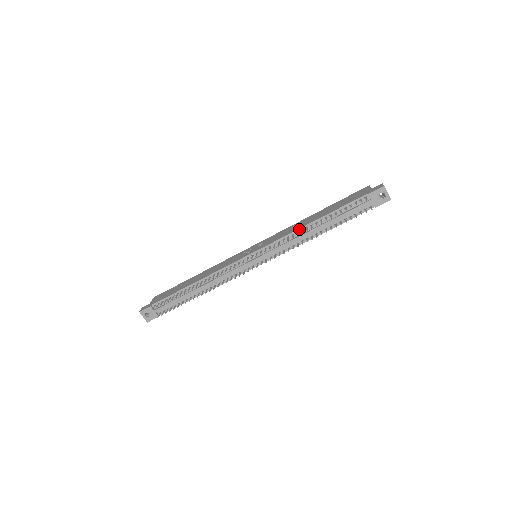
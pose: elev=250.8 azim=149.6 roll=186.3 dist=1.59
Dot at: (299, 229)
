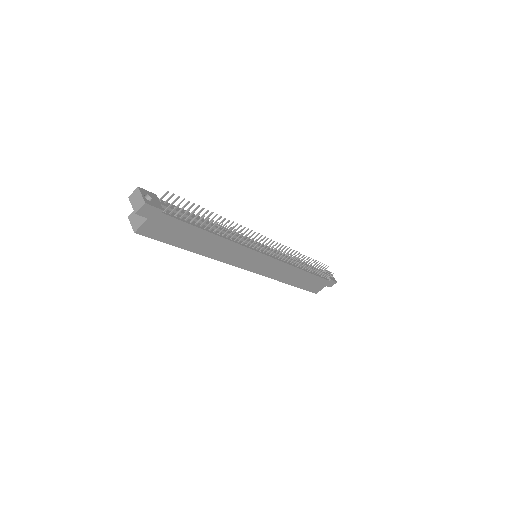
Dot at: (290, 256)
